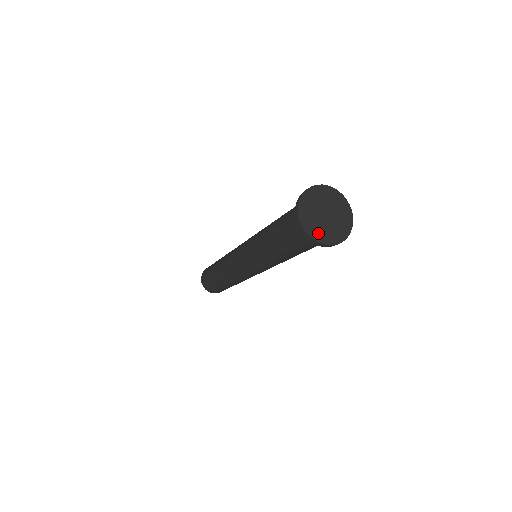
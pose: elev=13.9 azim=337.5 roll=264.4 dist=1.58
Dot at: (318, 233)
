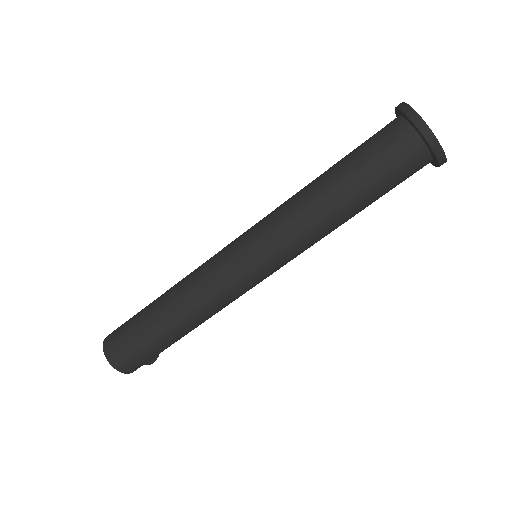
Dot at: occluded
